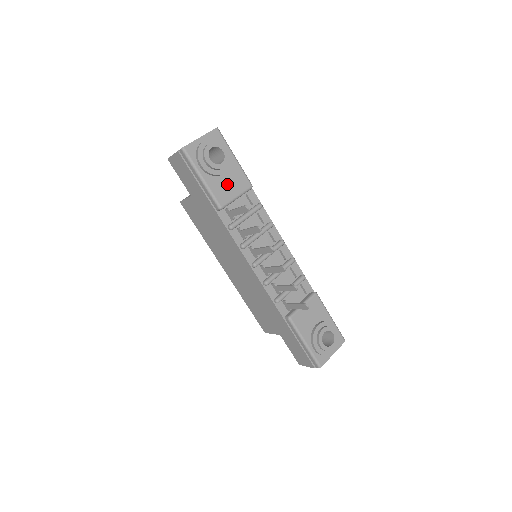
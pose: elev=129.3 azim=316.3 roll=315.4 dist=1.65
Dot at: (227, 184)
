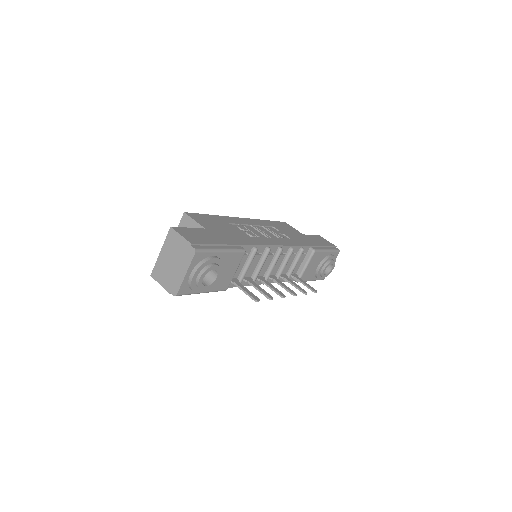
Dot at: (224, 274)
